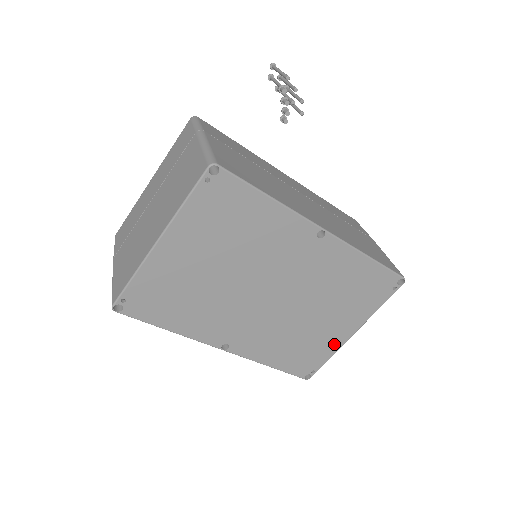
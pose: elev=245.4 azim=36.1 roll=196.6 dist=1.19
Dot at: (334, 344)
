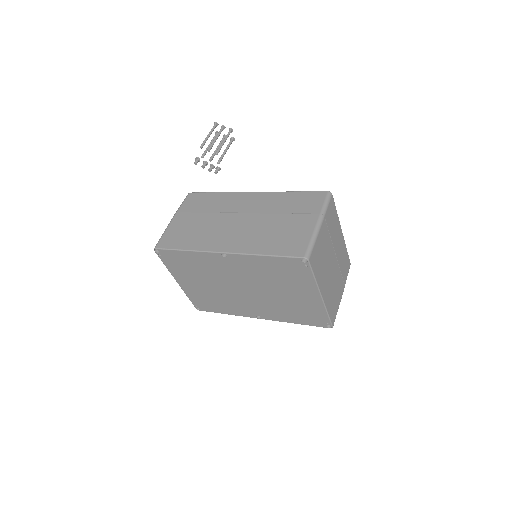
Dot at: (317, 306)
